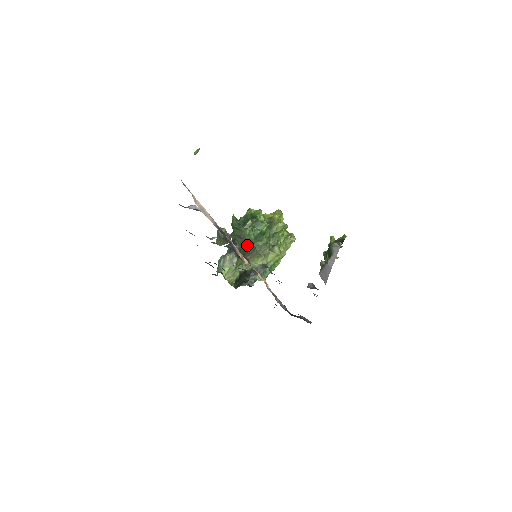
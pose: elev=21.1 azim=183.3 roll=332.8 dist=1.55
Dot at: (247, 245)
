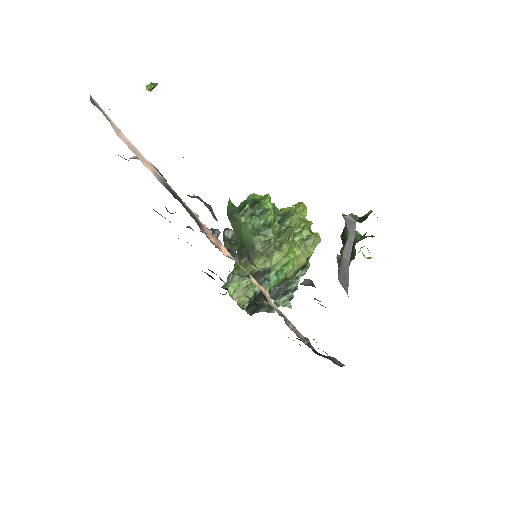
Dot at: (245, 240)
